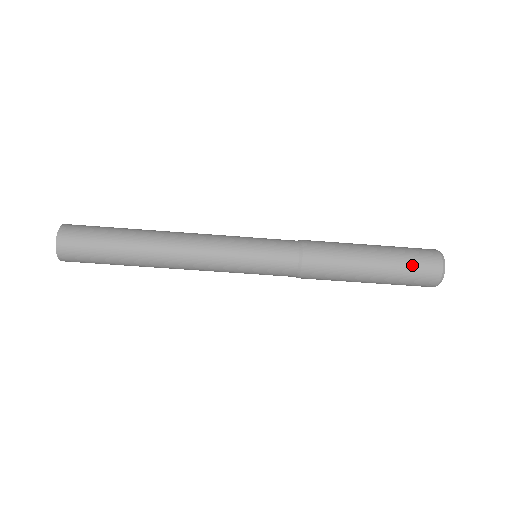
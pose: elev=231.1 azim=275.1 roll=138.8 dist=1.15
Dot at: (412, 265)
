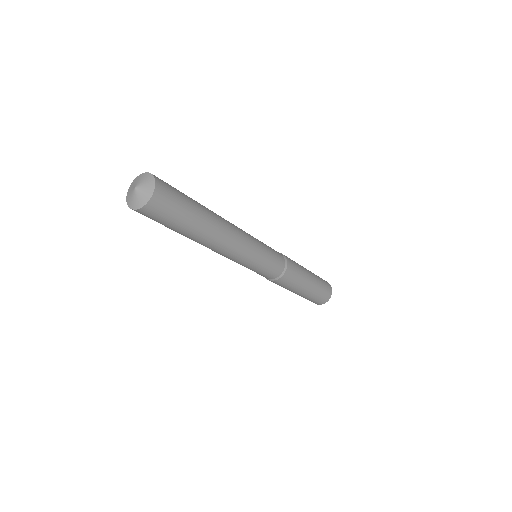
Dot at: (323, 283)
